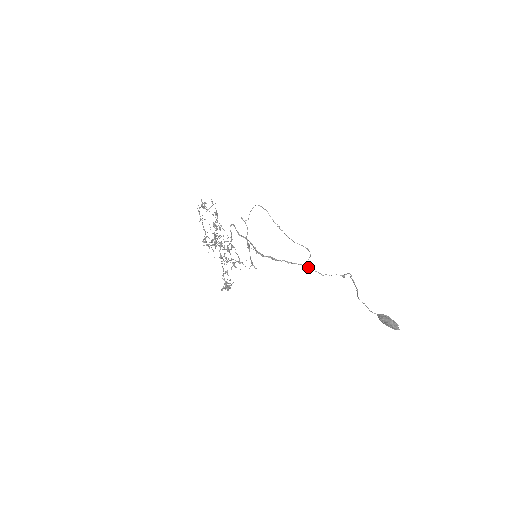
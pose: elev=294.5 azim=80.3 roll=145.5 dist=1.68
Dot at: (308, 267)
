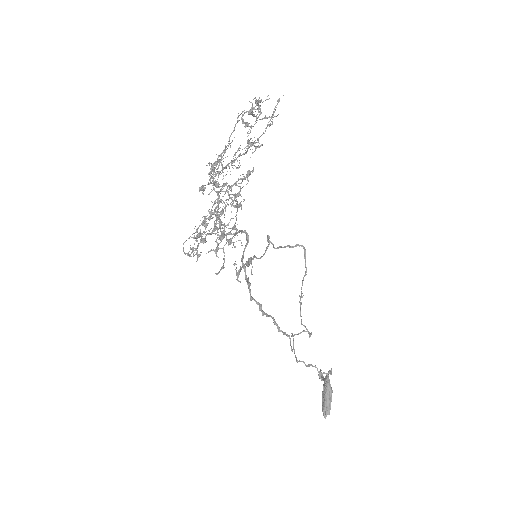
Dot at: (291, 348)
